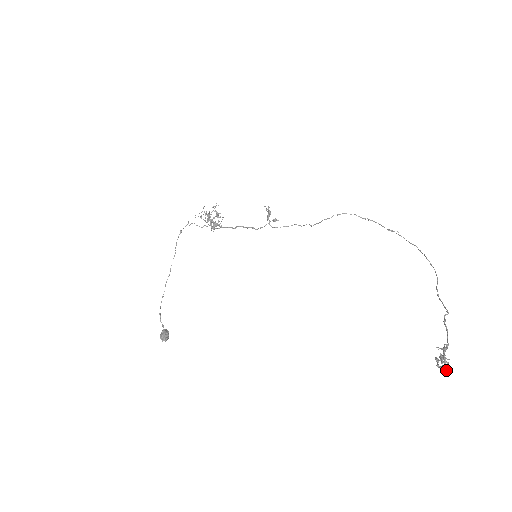
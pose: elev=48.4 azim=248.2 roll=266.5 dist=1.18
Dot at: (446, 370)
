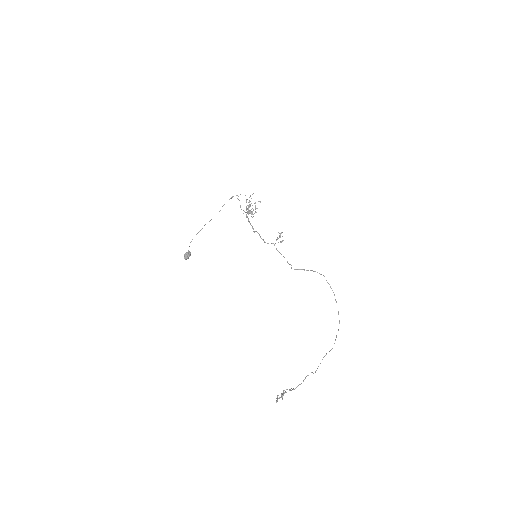
Dot at: (277, 401)
